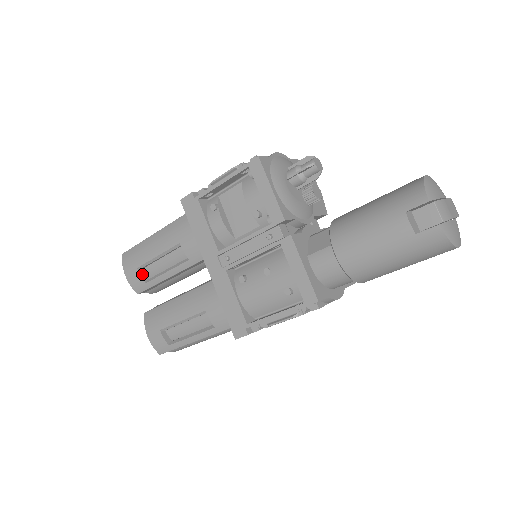
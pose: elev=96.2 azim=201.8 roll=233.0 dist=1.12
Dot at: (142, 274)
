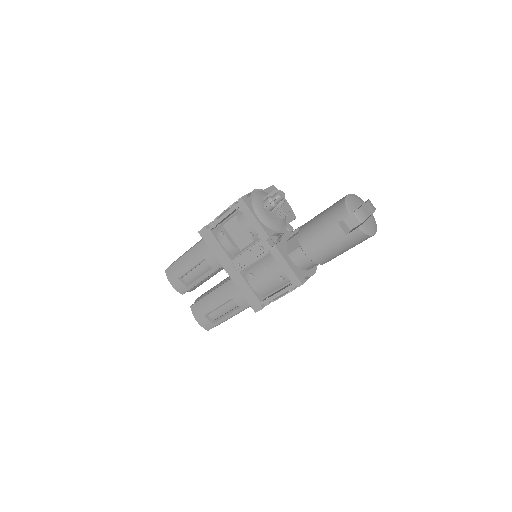
Dot at: (183, 282)
